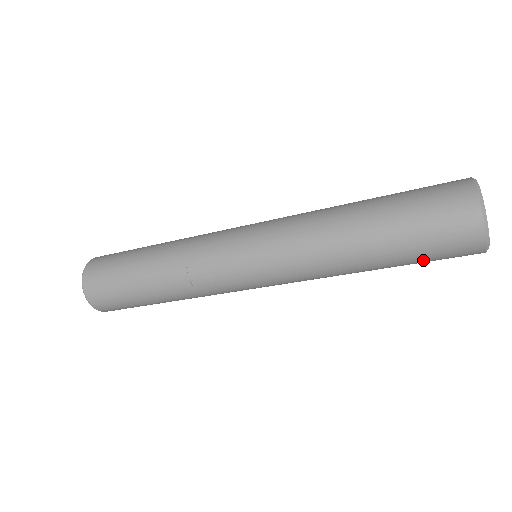
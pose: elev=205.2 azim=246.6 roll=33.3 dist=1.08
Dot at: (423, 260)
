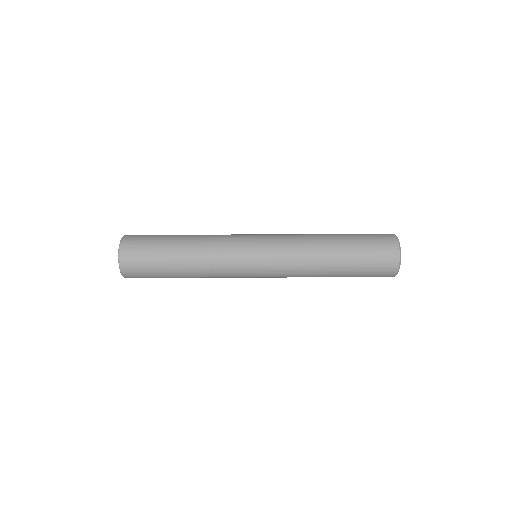
Dot at: (365, 261)
